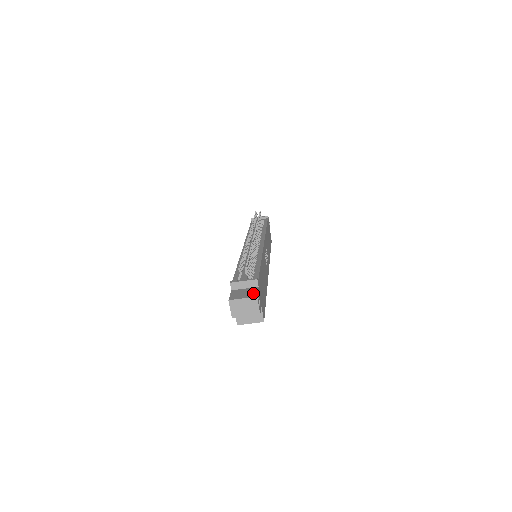
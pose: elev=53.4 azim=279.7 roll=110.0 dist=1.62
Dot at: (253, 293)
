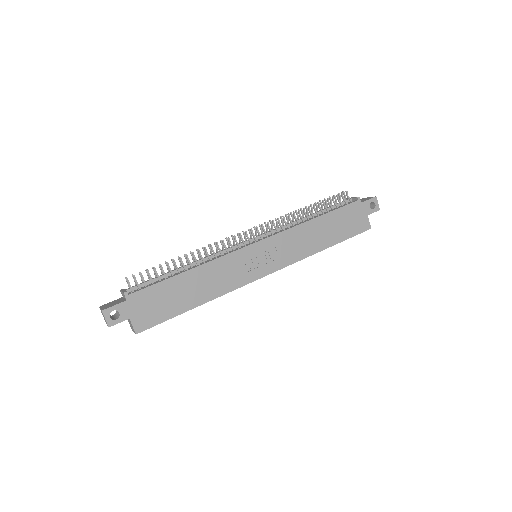
Dot at: (110, 306)
